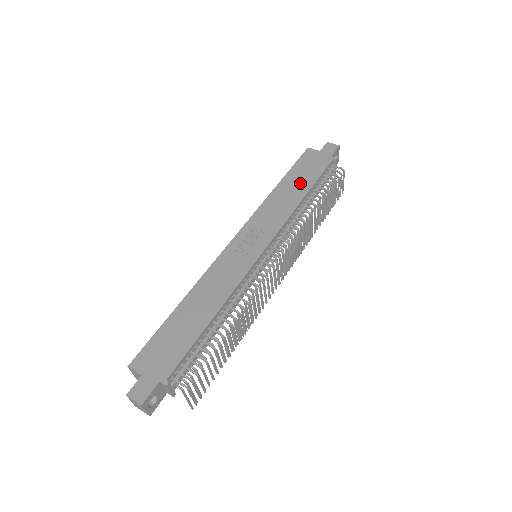
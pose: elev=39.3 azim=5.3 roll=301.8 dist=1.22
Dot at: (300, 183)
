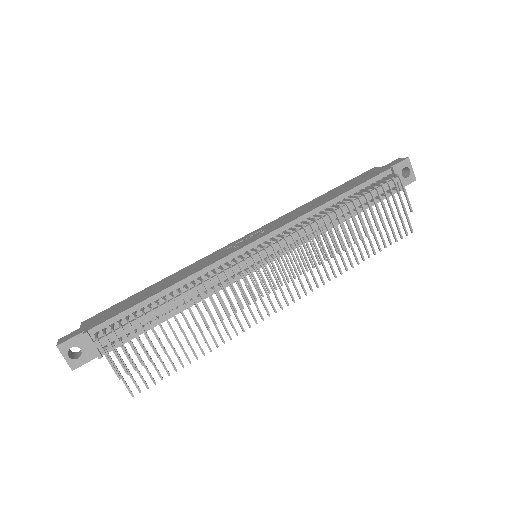
Dot at: (338, 192)
